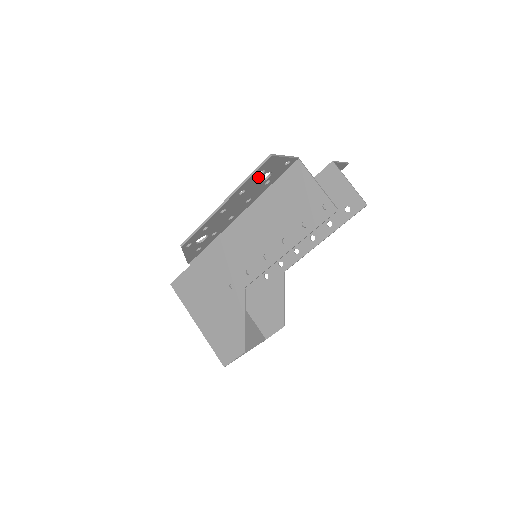
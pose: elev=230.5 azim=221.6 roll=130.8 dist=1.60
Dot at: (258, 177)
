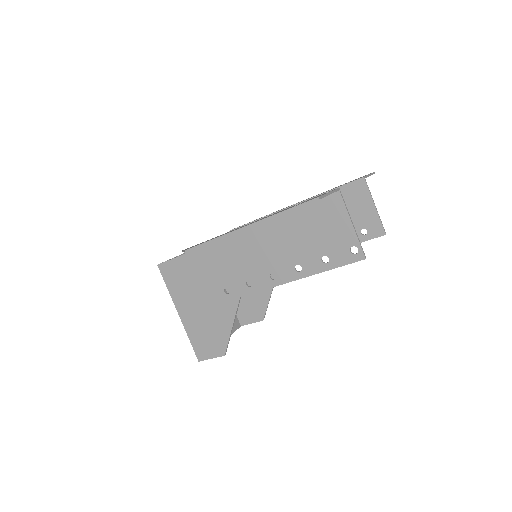
Dot at: occluded
